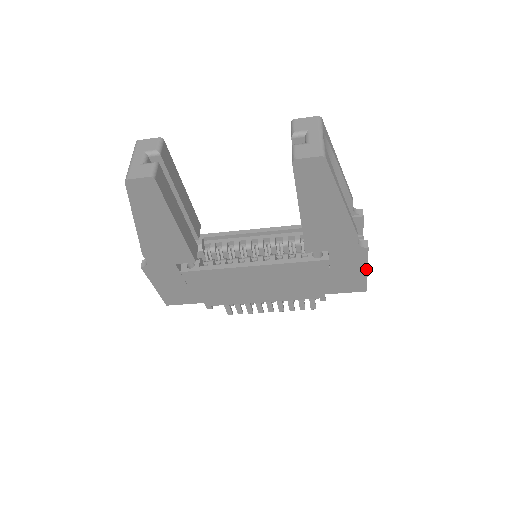
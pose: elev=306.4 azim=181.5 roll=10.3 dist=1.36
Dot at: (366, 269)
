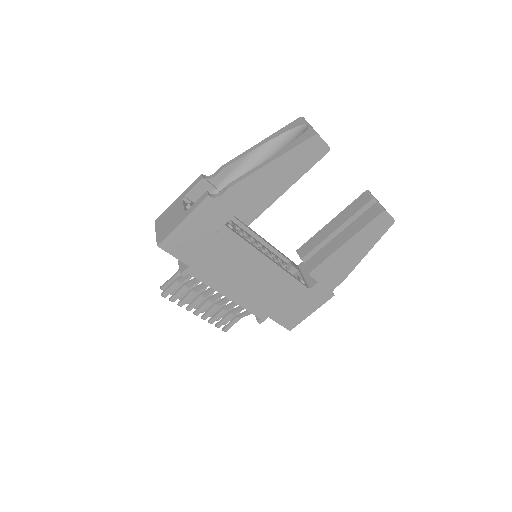
Dot at: (313, 311)
